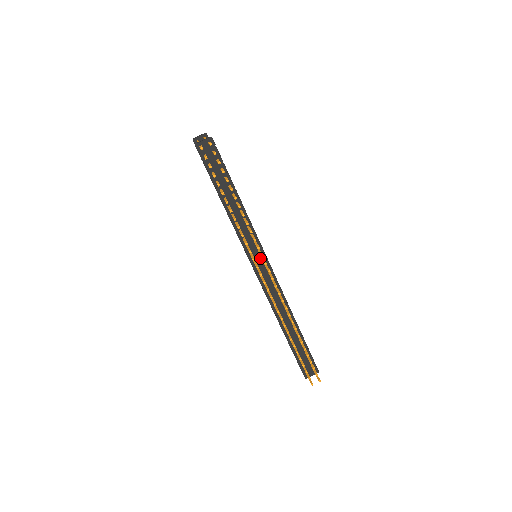
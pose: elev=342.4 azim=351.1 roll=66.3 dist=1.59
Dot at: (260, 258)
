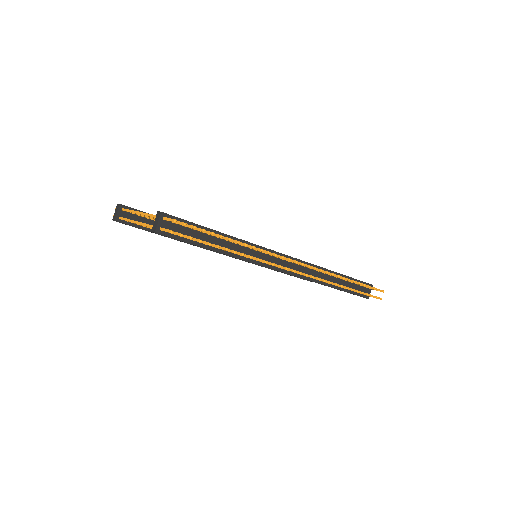
Dot at: (275, 258)
